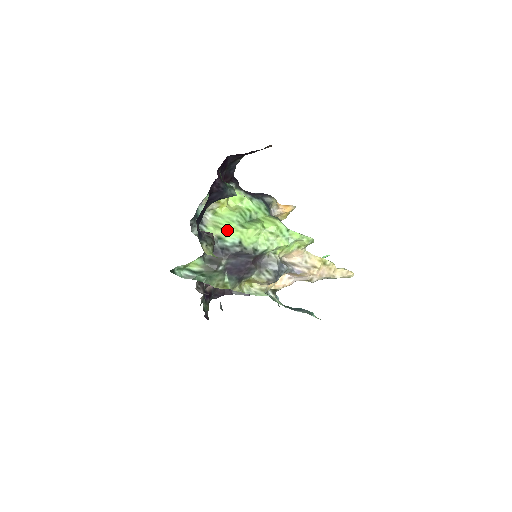
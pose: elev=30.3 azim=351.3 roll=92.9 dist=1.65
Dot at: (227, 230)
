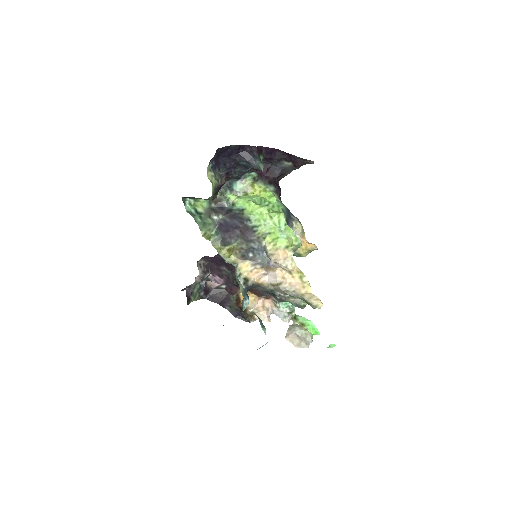
Dot at: (242, 200)
